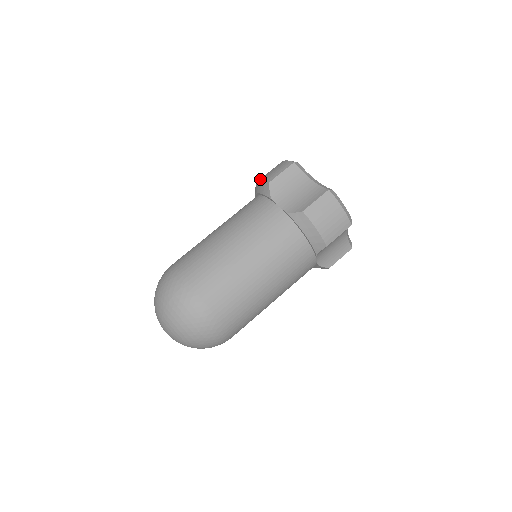
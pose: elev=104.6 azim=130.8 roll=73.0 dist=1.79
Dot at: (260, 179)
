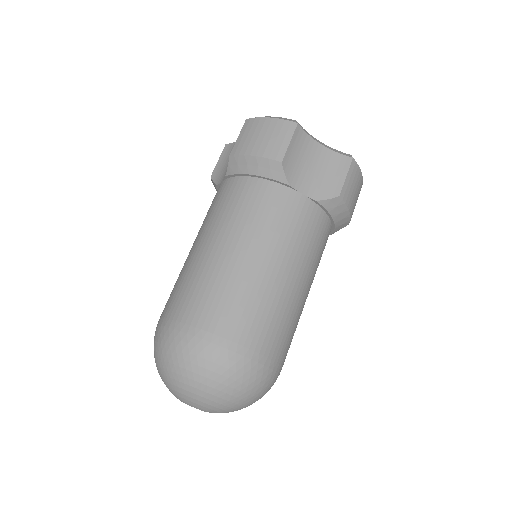
Dot at: occluded
